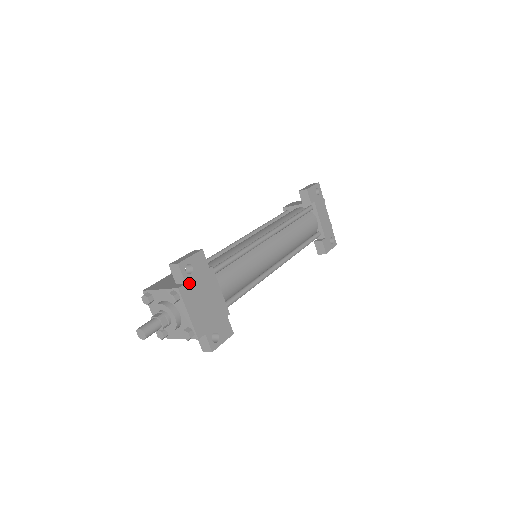
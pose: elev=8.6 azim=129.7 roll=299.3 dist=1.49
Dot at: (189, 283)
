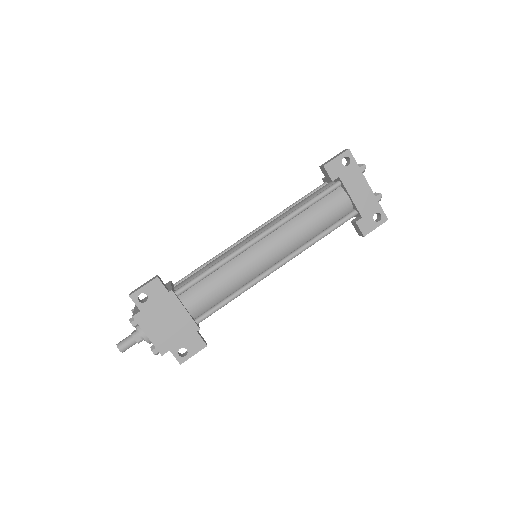
Dot at: (145, 310)
